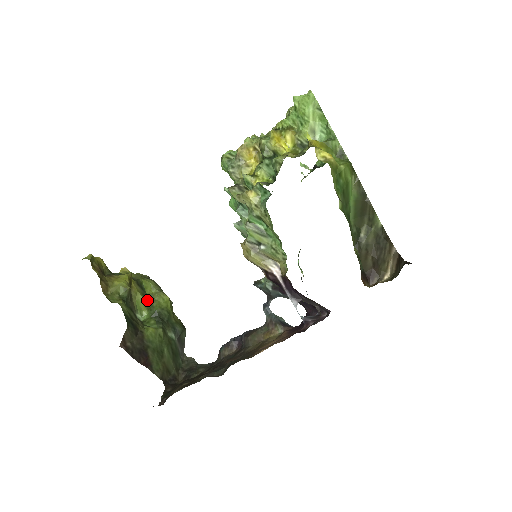
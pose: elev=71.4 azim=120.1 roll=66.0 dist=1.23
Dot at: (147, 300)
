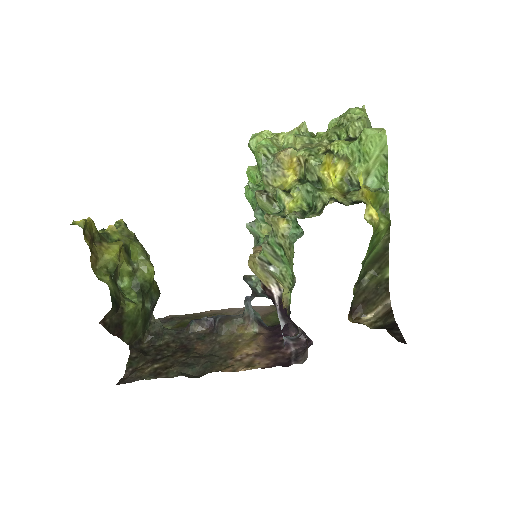
Dot at: (132, 270)
